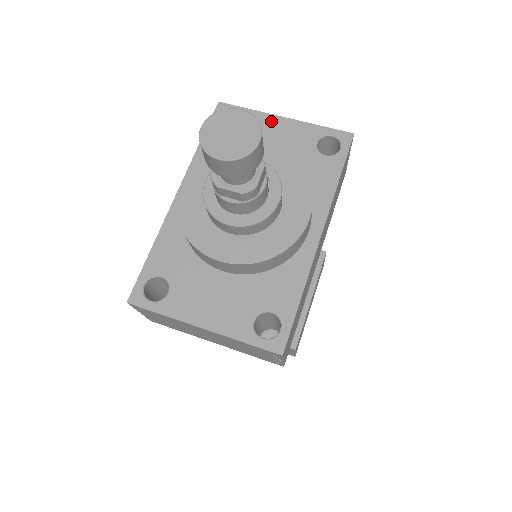
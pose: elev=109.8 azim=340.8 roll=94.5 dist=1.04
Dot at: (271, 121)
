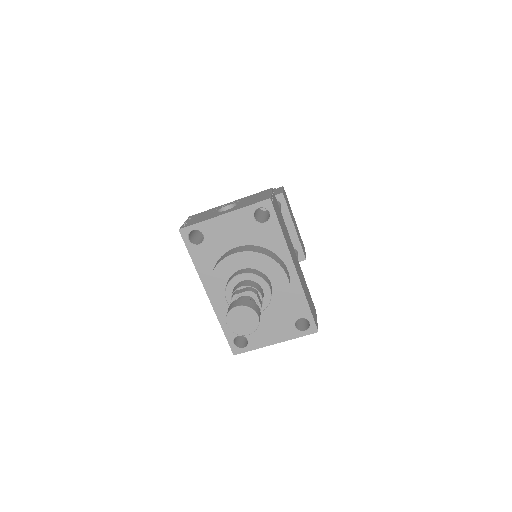
Dot at: (218, 222)
